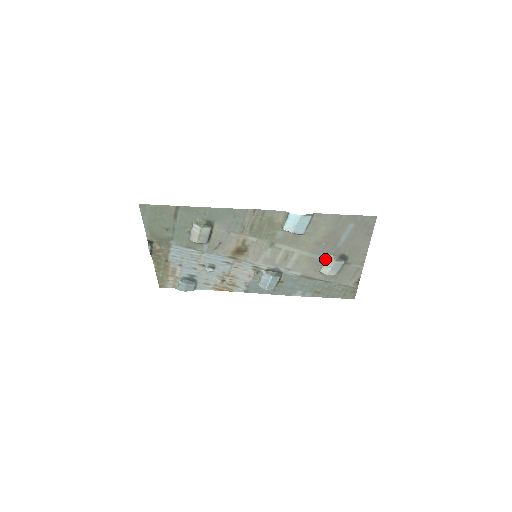
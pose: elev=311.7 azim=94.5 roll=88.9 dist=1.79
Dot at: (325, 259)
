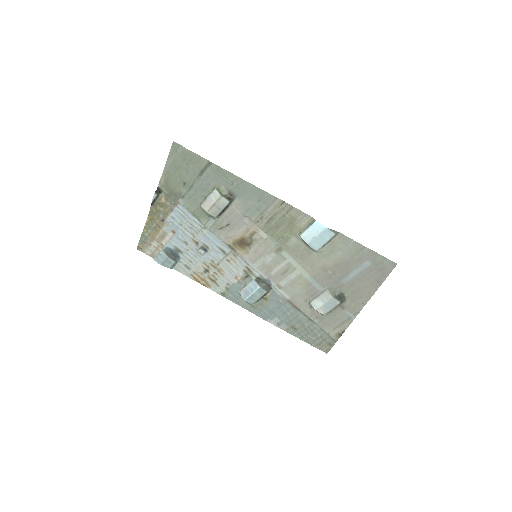
Dot at: (323, 291)
